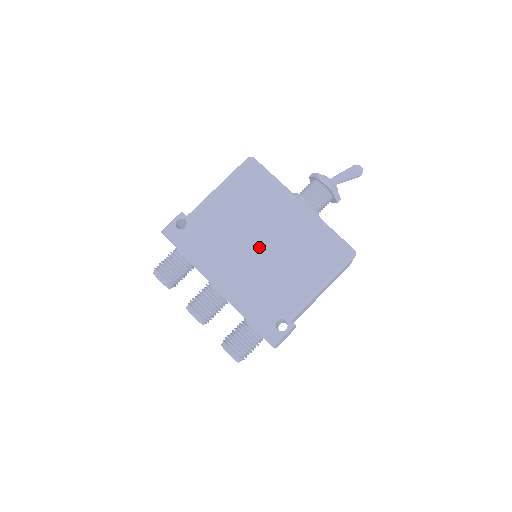
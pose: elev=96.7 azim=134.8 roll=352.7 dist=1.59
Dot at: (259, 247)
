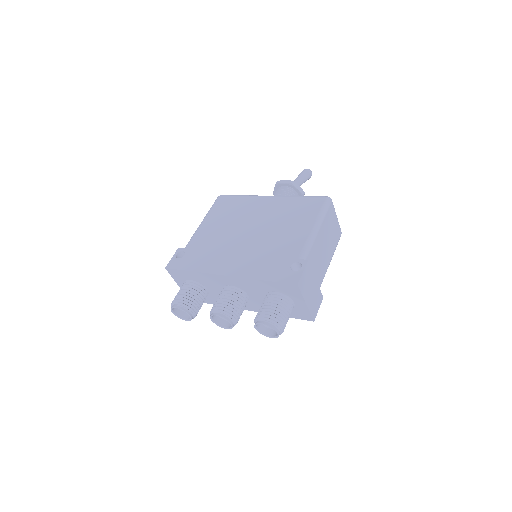
Dot at: (250, 233)
